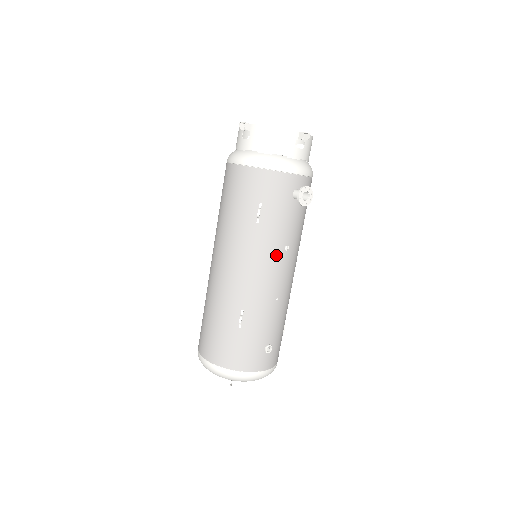
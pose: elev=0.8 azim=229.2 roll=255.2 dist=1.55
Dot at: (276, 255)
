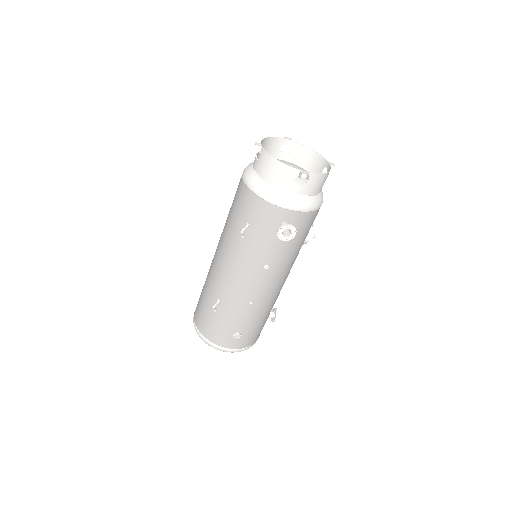
Dot at: (254, 269)
